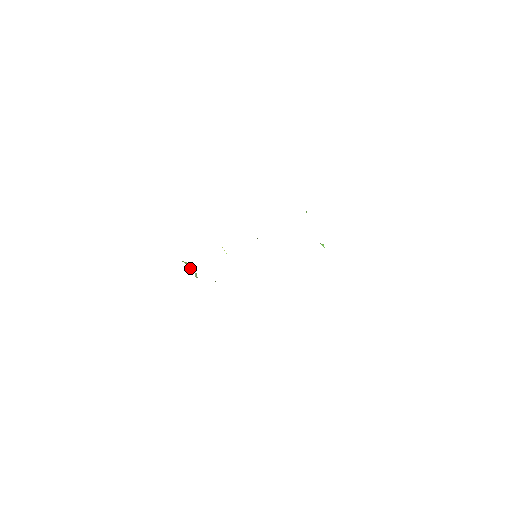
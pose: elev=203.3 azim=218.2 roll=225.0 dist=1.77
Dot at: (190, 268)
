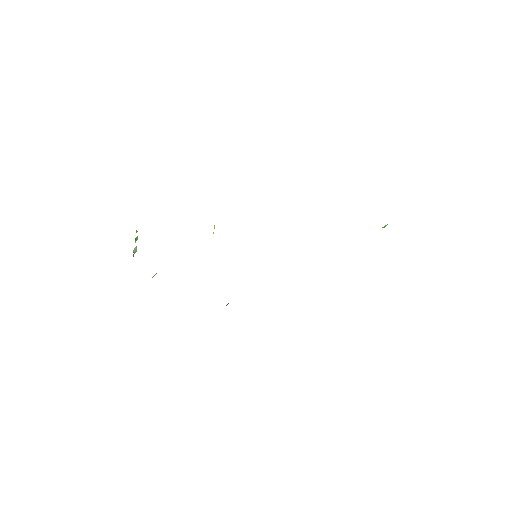
Dot at: occluded
